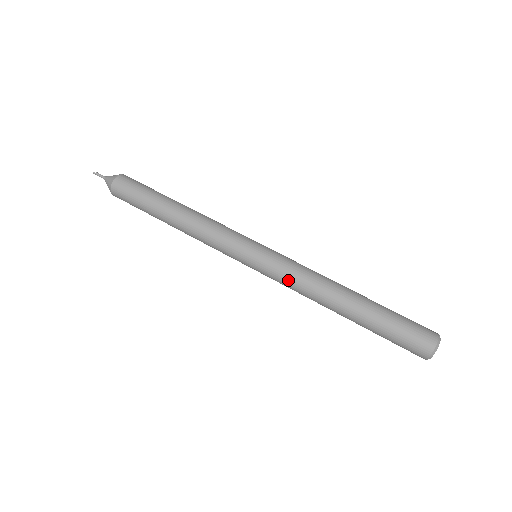
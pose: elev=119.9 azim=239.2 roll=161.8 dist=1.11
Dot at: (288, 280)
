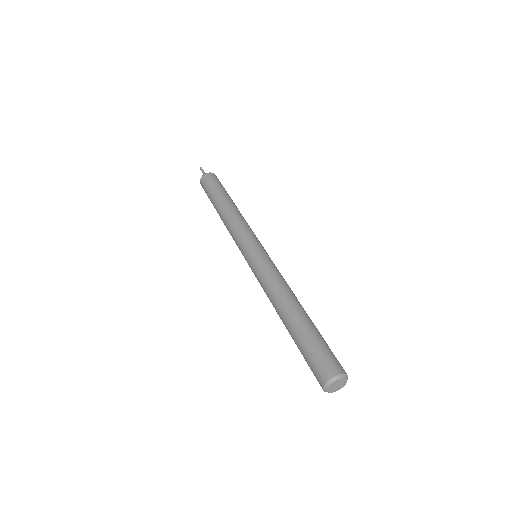
Dot at: (272, 271)
